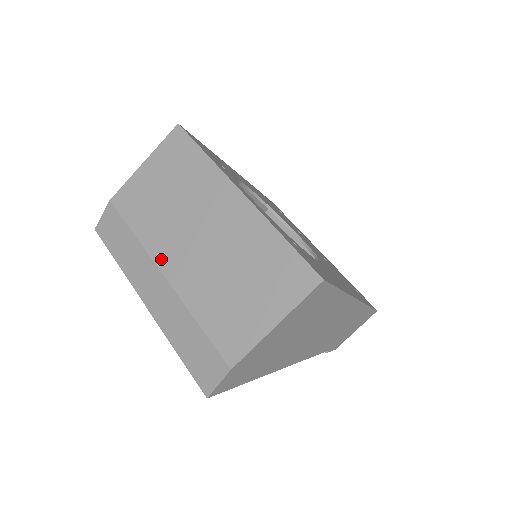
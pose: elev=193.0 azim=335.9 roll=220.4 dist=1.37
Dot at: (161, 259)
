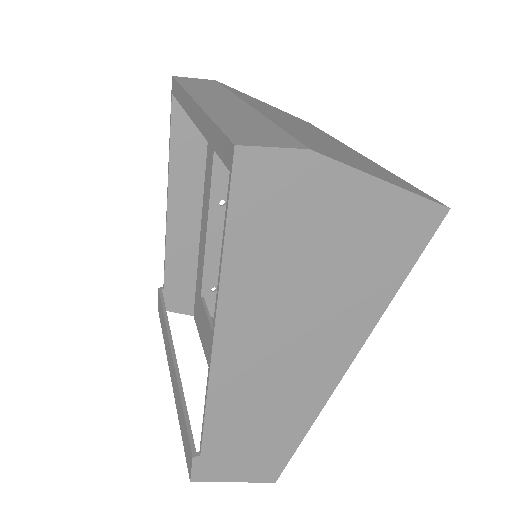
Dot at: (253, 105)
